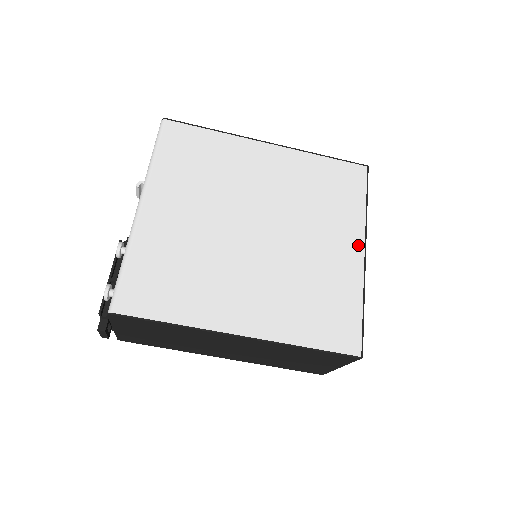
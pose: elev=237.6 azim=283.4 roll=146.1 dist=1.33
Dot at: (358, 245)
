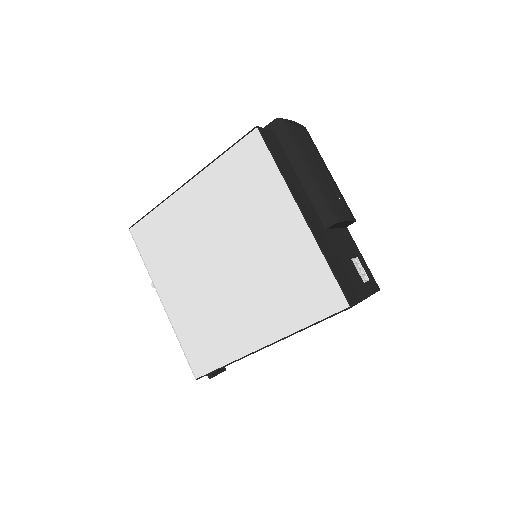
Dot at: (293, 211)
